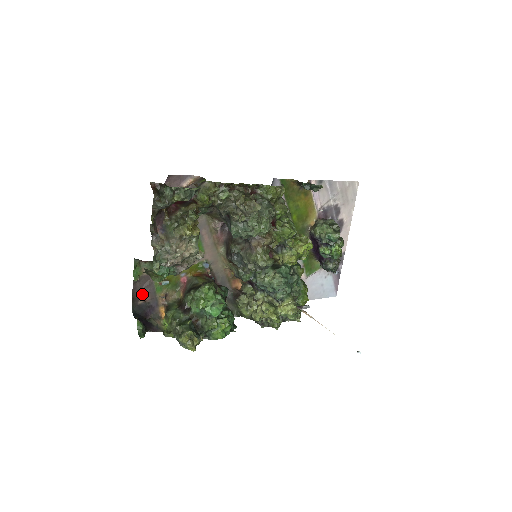
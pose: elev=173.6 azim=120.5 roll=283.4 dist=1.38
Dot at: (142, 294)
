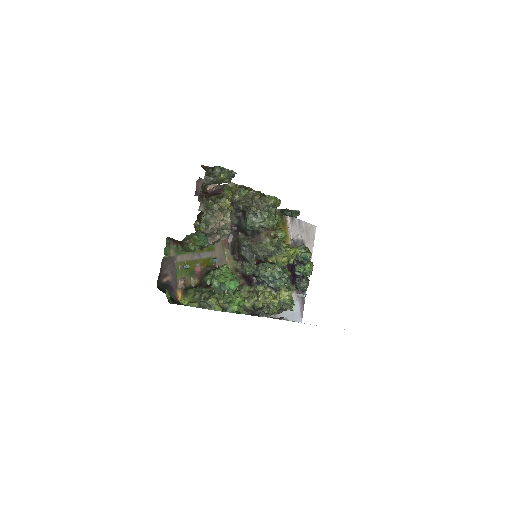
Dot at: (167, 273)
